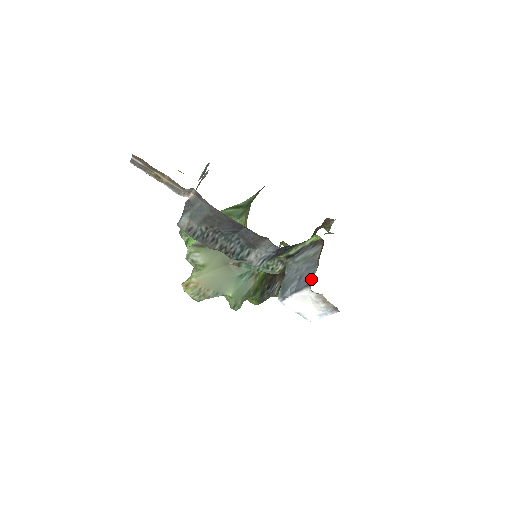
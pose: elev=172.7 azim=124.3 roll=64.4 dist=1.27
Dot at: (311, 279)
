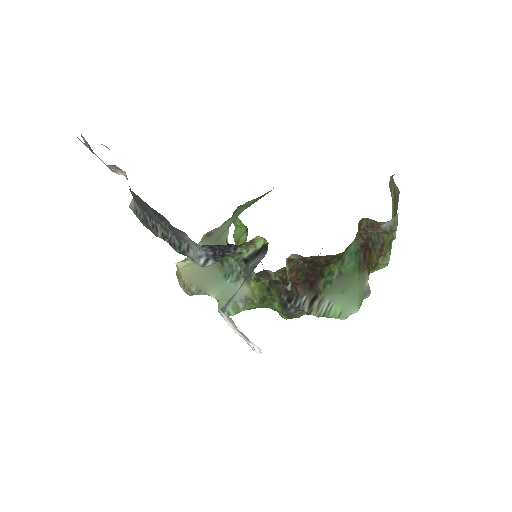
Dot at: occluded
